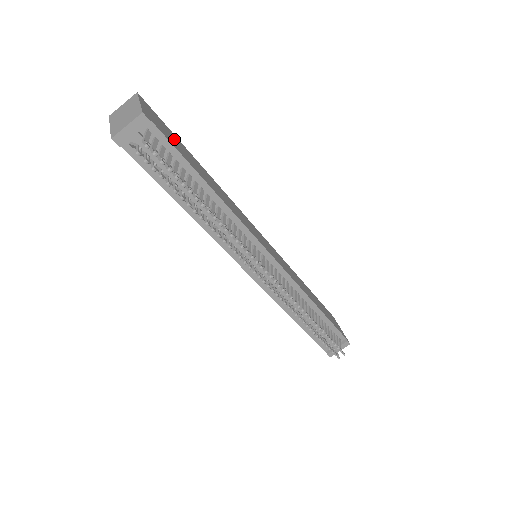
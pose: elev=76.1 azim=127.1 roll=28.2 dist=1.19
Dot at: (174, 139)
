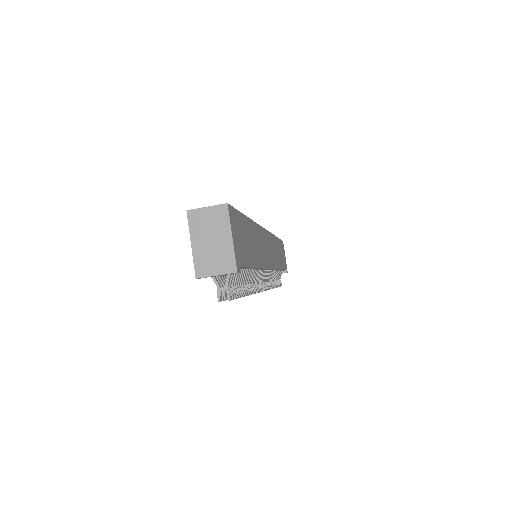
Dot at: (243, 234)
